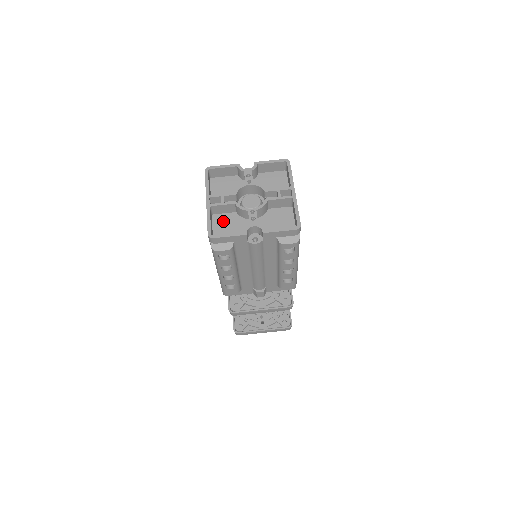
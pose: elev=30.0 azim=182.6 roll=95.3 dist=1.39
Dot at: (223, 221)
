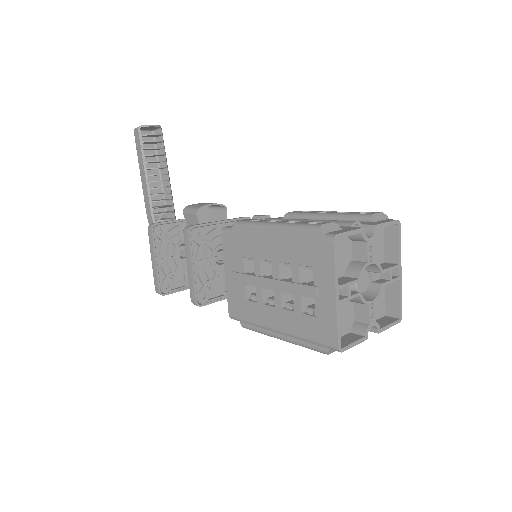
Dot at: occluded
